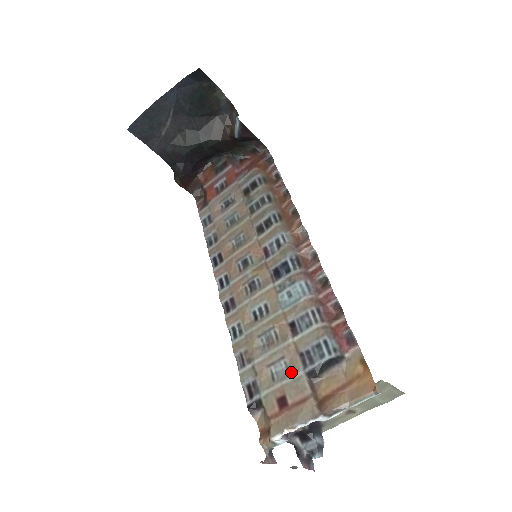
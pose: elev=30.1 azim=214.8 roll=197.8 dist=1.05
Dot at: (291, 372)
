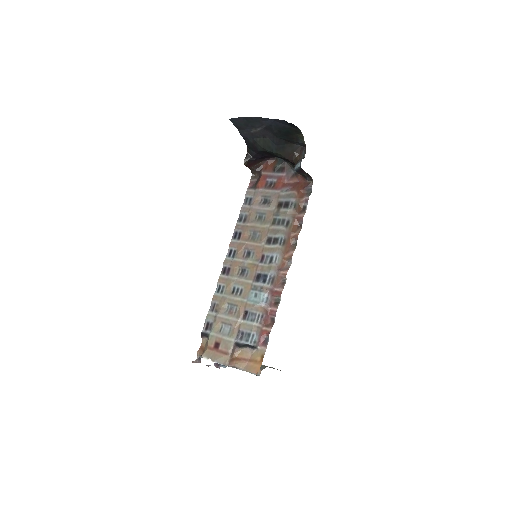
Dot at: (229, 335)
